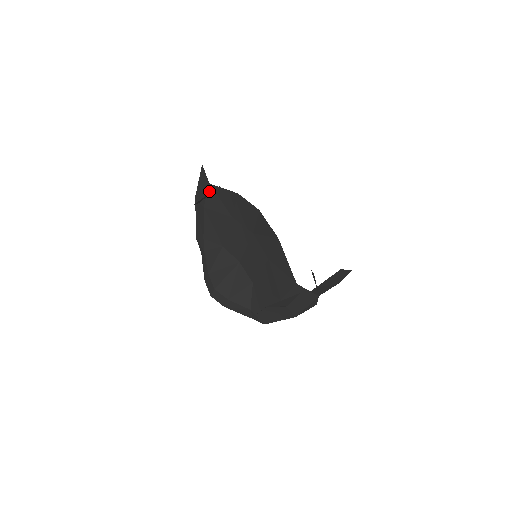
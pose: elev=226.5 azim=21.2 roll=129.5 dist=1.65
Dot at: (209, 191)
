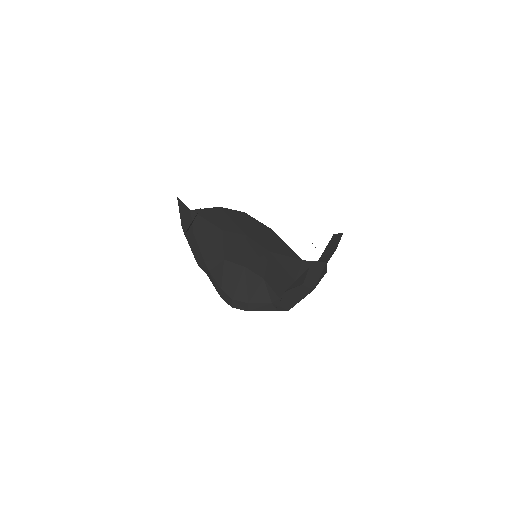
Dot at: (193, 217)
